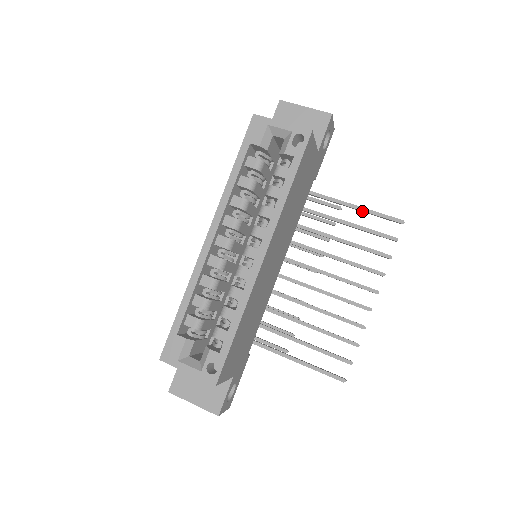
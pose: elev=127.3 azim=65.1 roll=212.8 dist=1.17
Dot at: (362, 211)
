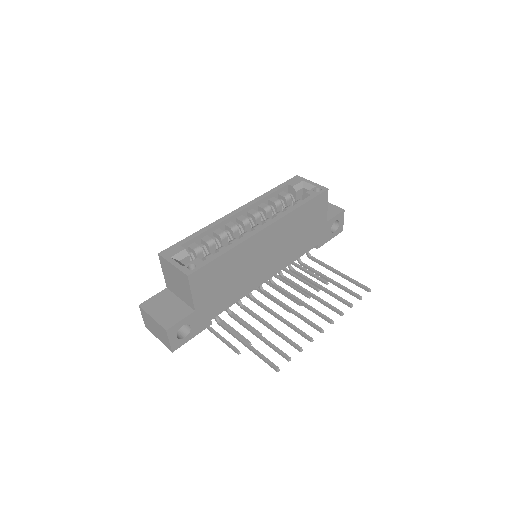
Dot at: (343, 276)
